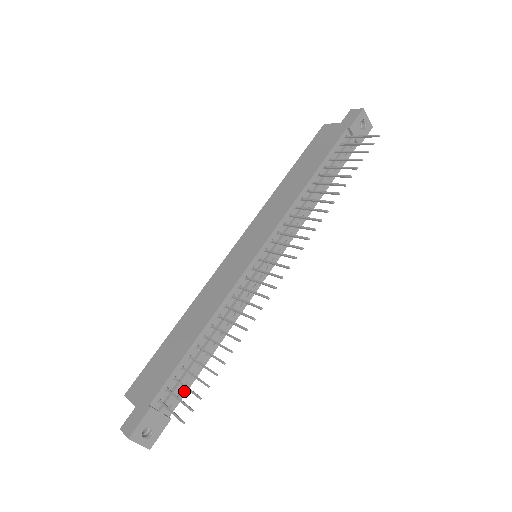
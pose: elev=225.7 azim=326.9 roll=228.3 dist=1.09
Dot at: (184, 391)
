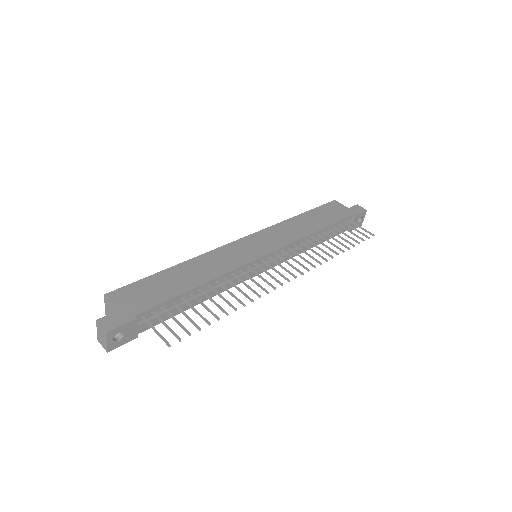
Dot at: (158, 322)
